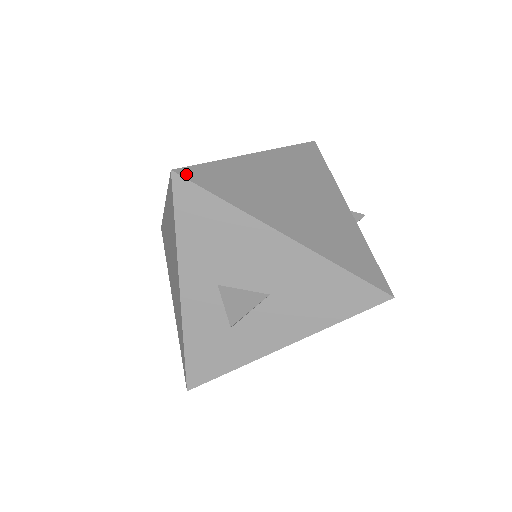
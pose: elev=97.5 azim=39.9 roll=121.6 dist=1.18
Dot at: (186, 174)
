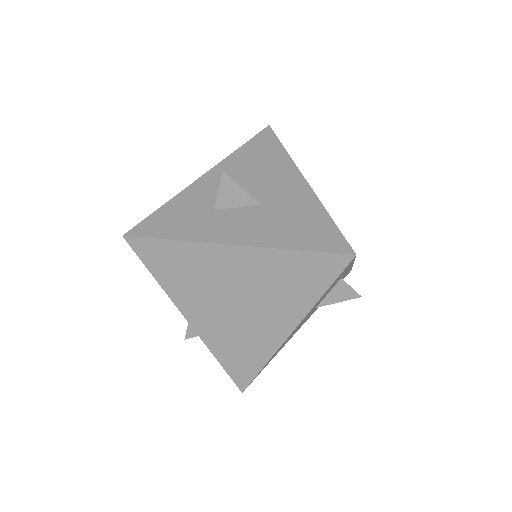
Dot at: occluded
